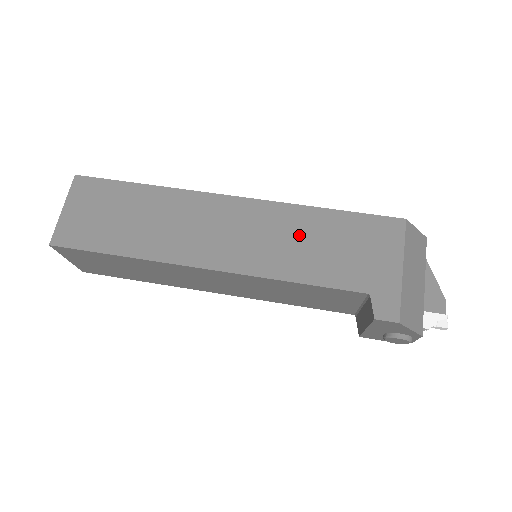
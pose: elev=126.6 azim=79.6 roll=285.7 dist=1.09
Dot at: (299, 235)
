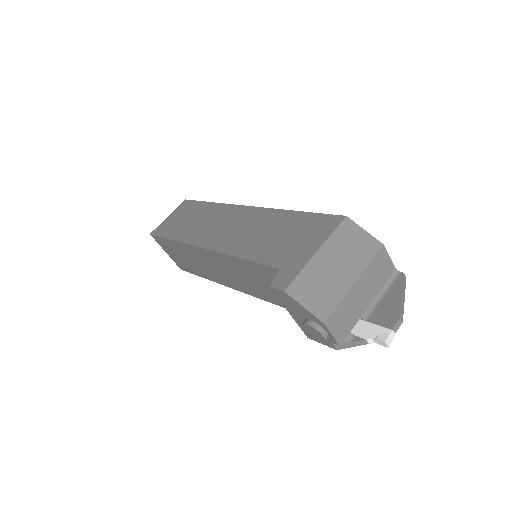
Dot at: (265, 228)
